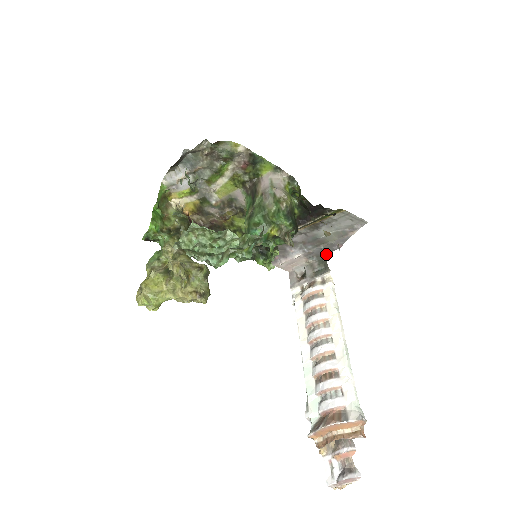
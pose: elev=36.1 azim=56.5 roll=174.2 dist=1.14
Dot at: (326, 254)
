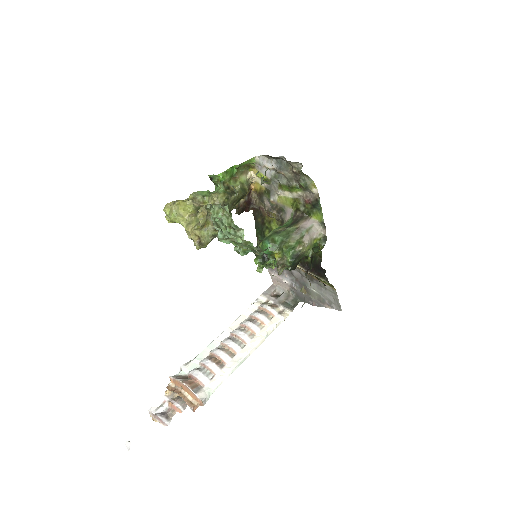
Dot at: (303, 300)
